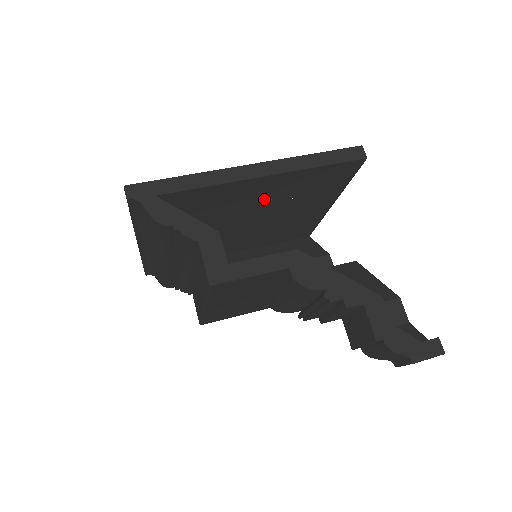
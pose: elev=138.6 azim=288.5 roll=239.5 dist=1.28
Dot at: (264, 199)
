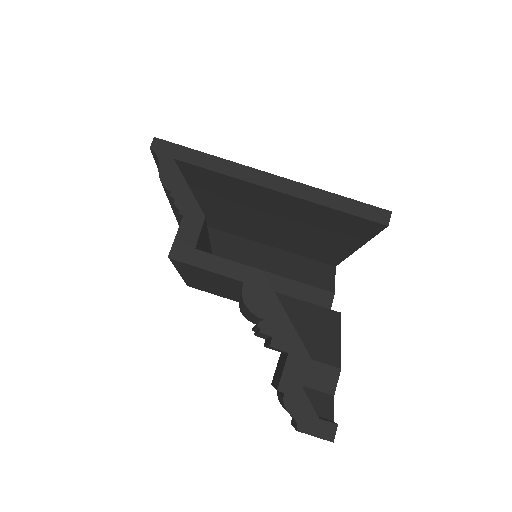
Dot at: (281, 211)
